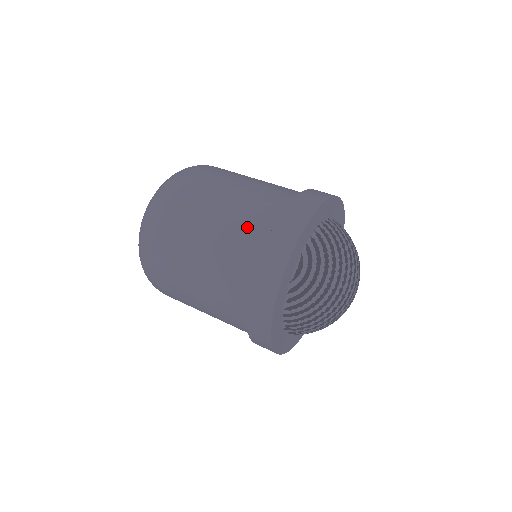
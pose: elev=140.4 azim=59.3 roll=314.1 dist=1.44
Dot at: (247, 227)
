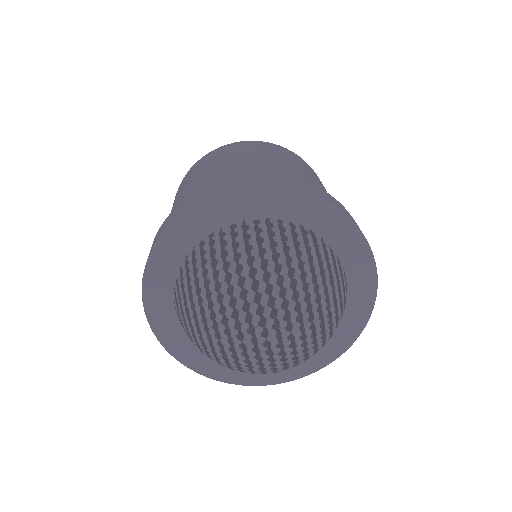
Dot at: occluded
